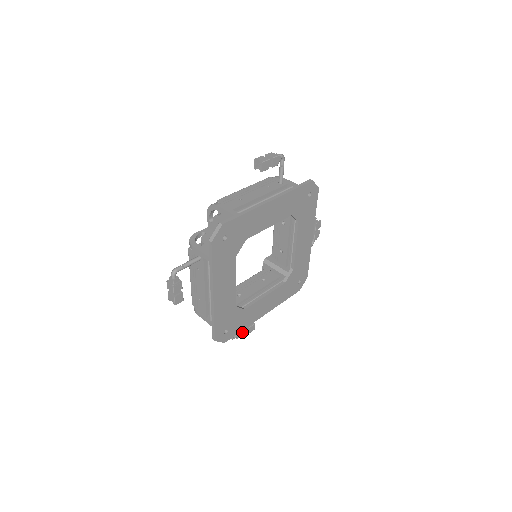
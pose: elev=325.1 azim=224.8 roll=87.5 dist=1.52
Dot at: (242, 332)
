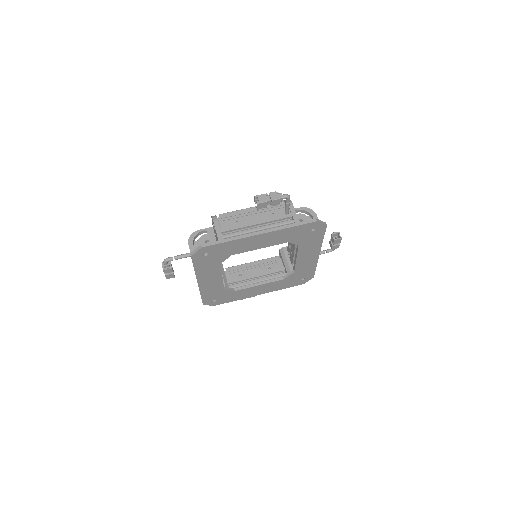
Dot at: occluded
